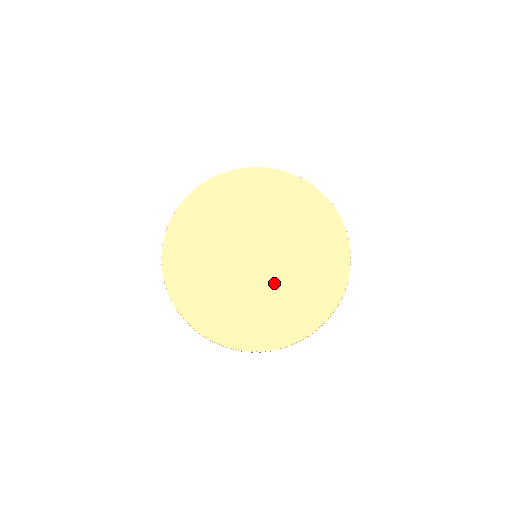
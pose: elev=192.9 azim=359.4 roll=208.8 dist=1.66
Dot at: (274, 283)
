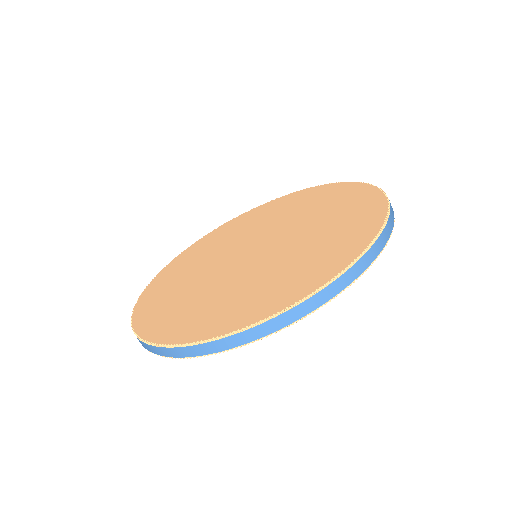
Dot at: (260, 267)
